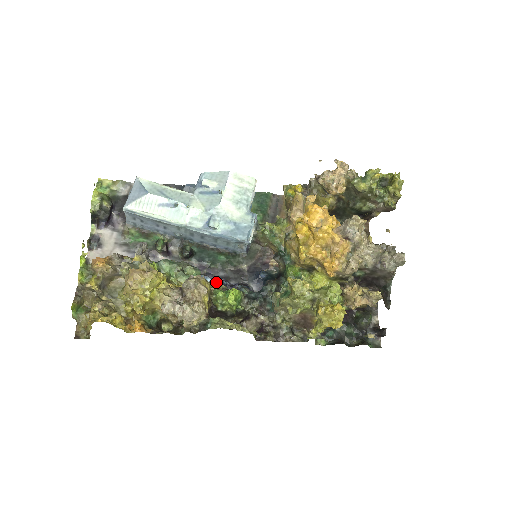
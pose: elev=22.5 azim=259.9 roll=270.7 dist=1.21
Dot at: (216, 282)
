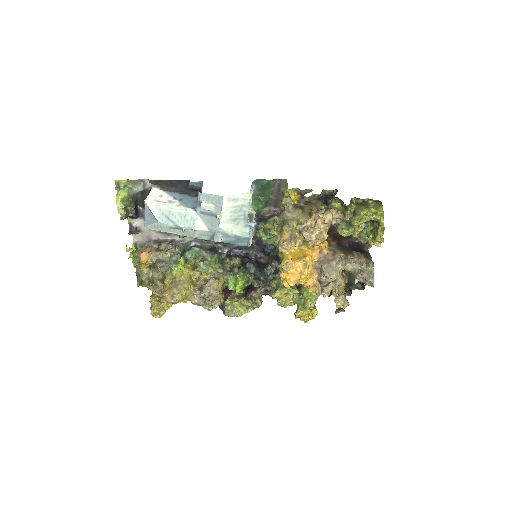
Dot at: (230, 261)
